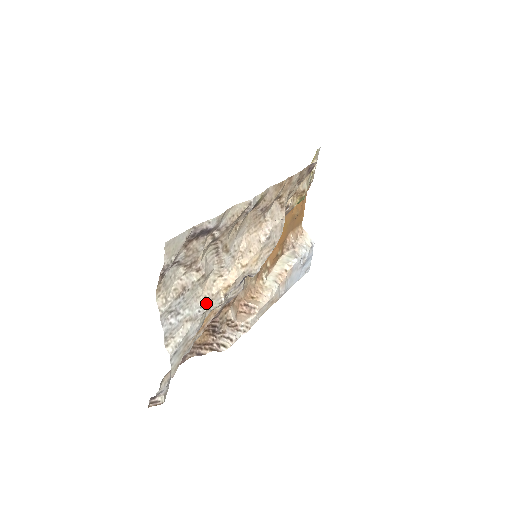
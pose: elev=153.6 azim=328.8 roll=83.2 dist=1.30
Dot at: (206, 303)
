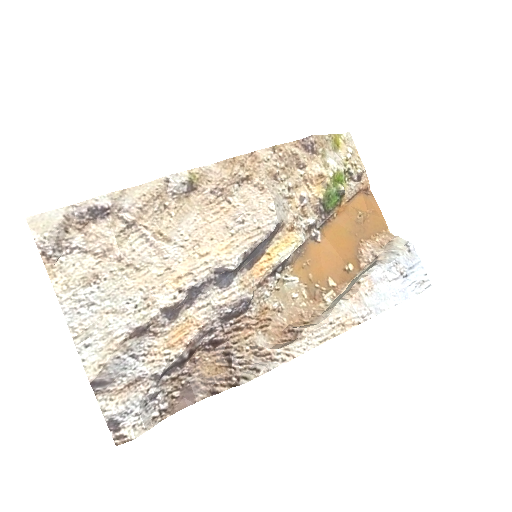
Dot at: (140, 295)
